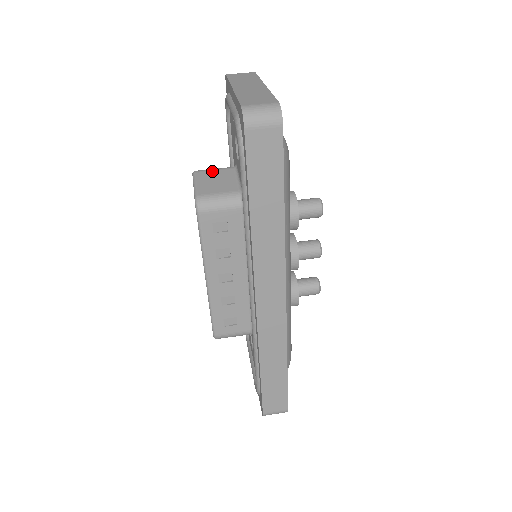
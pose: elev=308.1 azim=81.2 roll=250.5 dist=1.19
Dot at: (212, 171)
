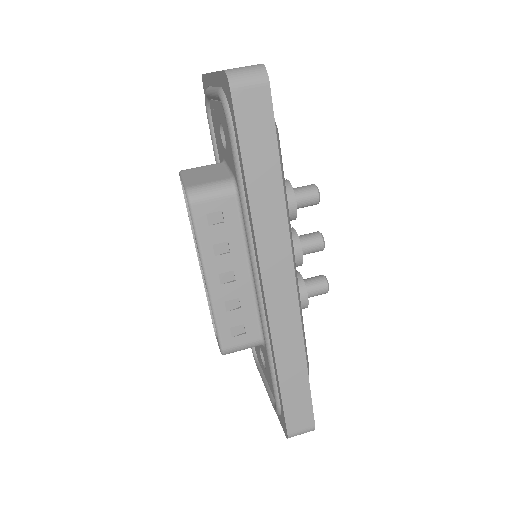
Dot at: (199, 167)
